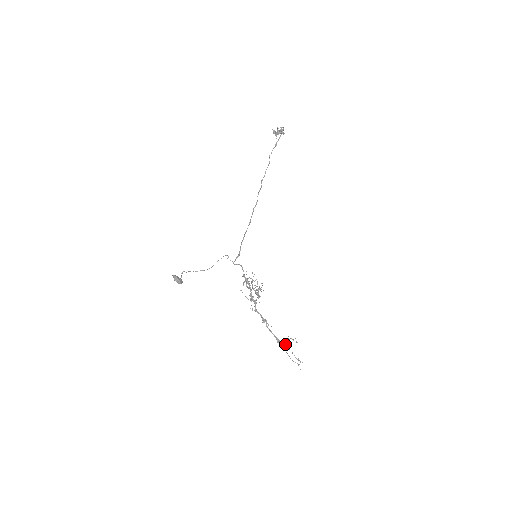
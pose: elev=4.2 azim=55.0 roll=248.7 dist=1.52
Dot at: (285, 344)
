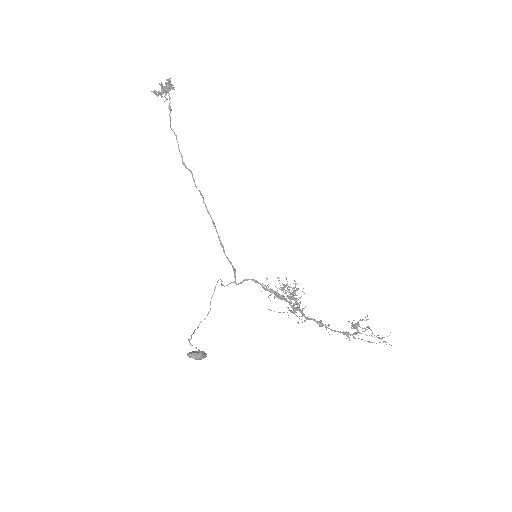
Dot at: (355, 332)
